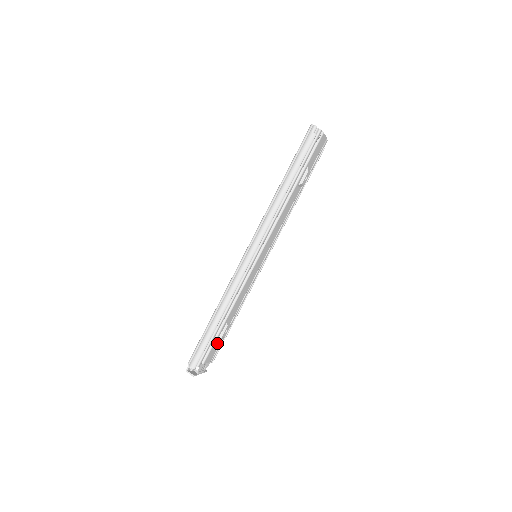
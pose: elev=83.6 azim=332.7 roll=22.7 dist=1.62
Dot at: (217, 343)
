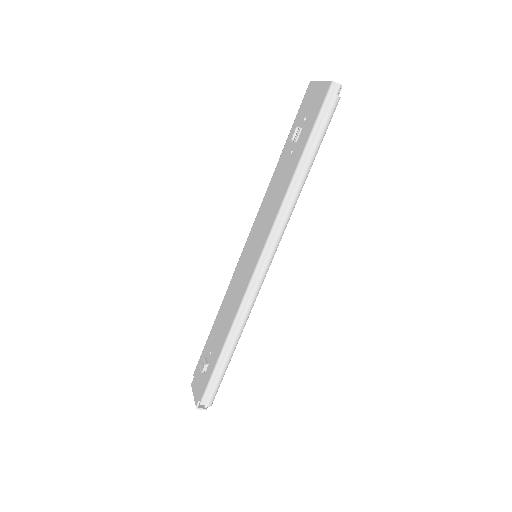
Dot at: occluded
